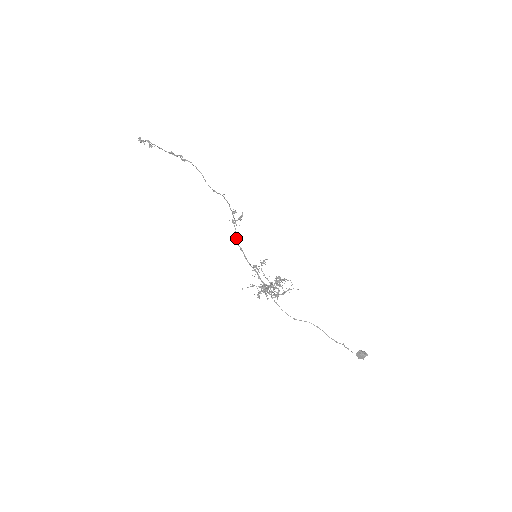
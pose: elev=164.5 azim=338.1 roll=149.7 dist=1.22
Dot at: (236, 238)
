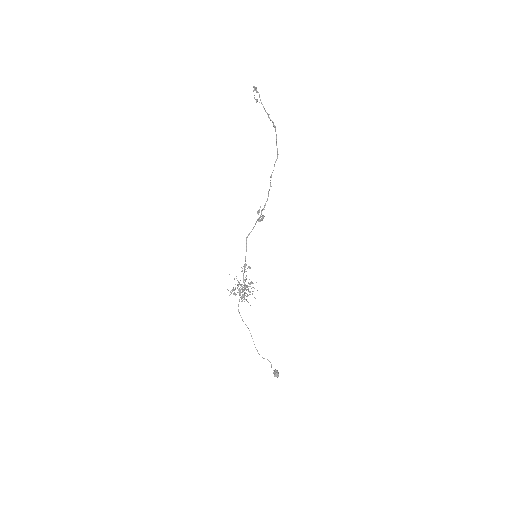
Dot at: (249, 234)
